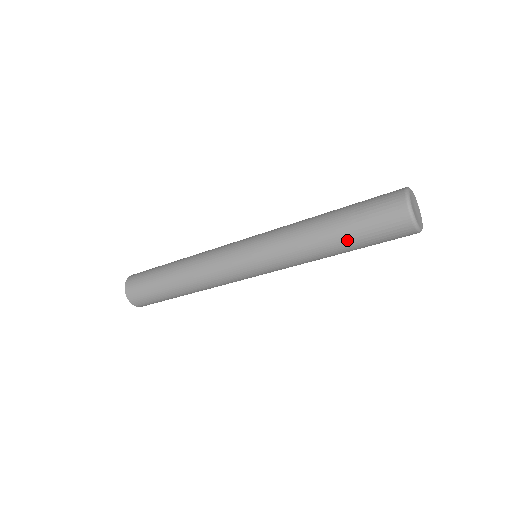
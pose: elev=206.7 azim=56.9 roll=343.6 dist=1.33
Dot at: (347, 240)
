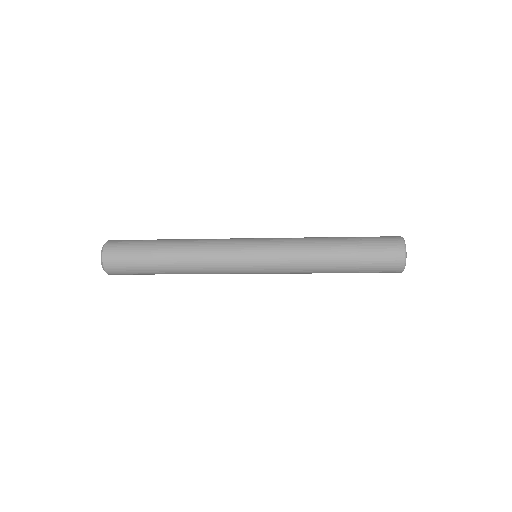
Dot at: (349, 266)
